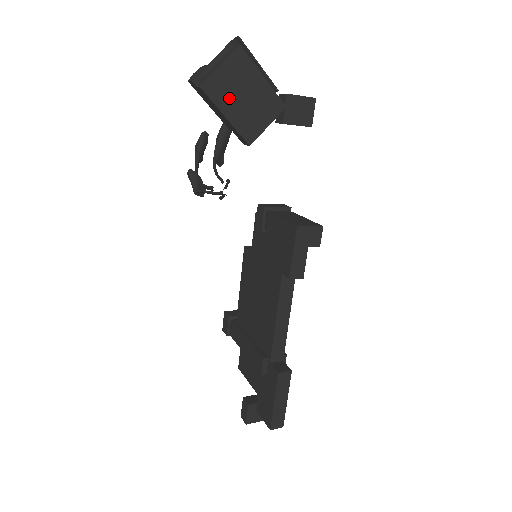
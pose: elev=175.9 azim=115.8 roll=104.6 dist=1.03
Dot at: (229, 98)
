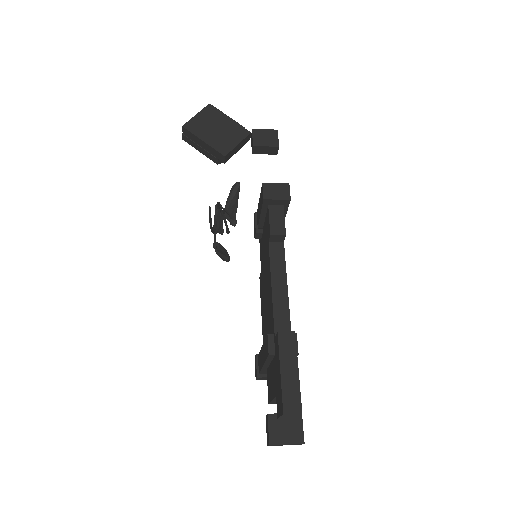
Dot at: (205, 131)
